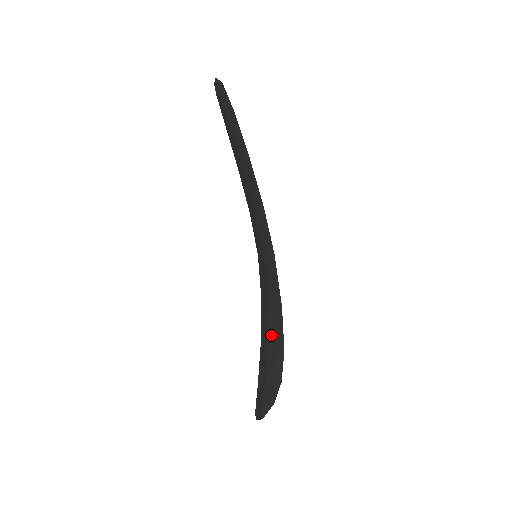
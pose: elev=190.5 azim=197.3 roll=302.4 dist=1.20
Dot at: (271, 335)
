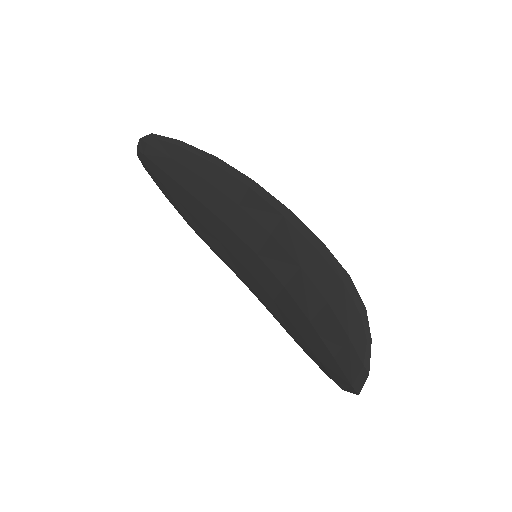
Dot at: (325, 287)
